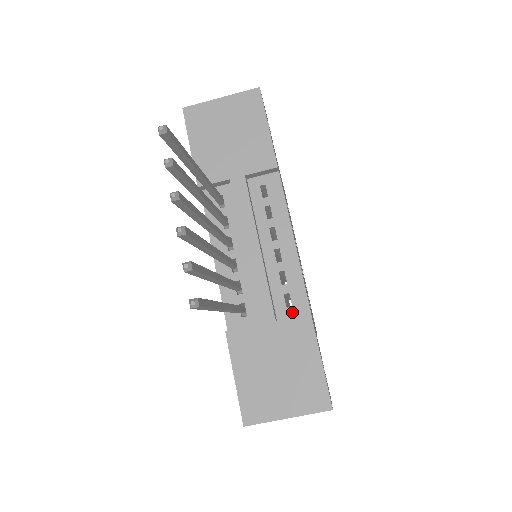
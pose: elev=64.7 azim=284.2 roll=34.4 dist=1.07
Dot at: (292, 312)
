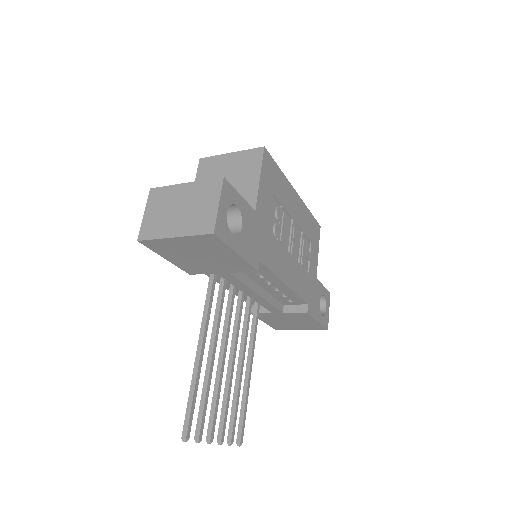
Dot at: (294, 303)
